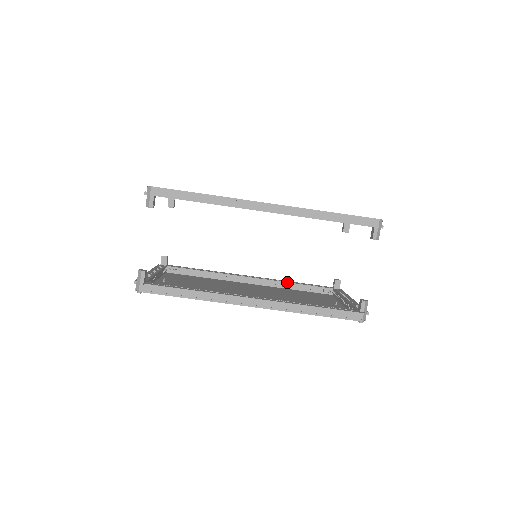
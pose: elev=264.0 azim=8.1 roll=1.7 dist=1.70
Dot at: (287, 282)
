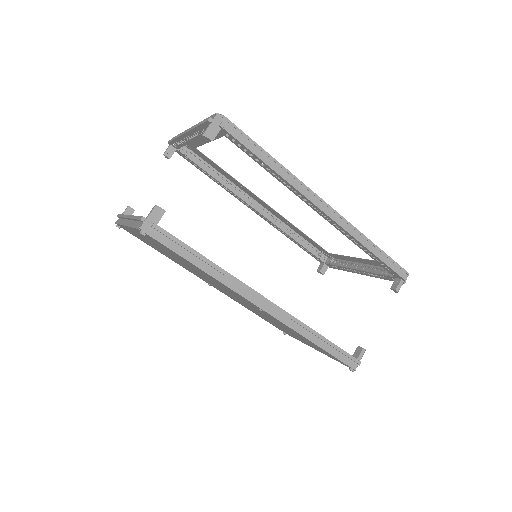
Dot at: occluded
